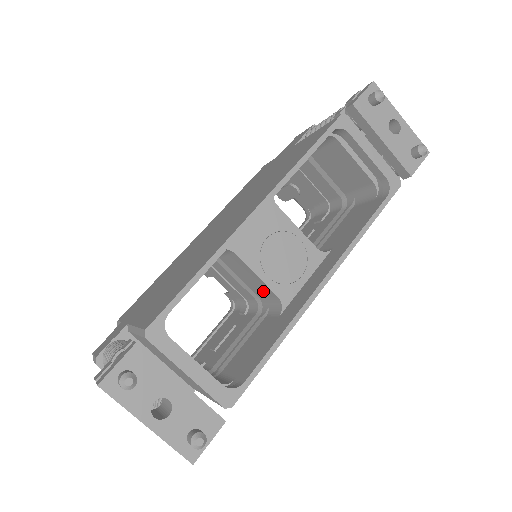
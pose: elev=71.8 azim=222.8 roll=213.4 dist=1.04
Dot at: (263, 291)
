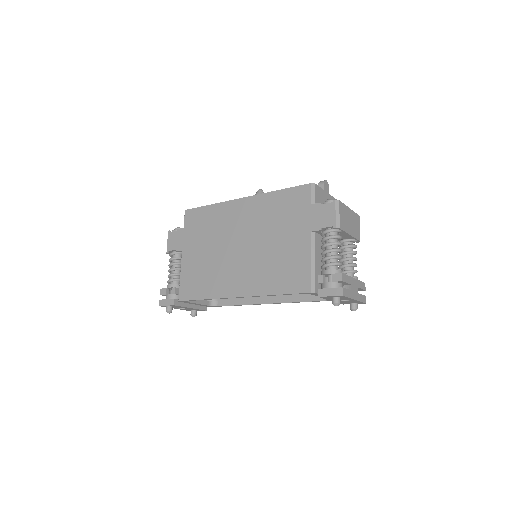
Dot at: occluded
